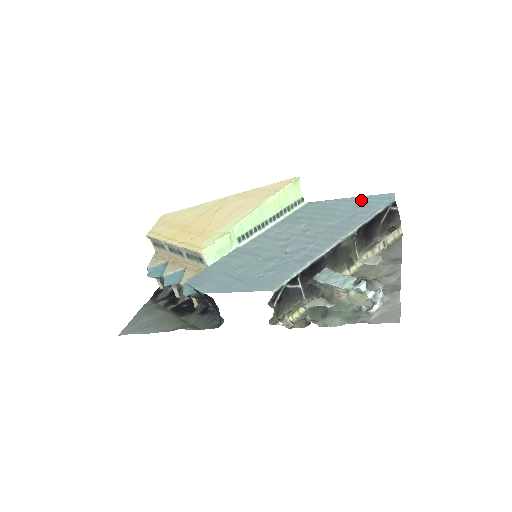
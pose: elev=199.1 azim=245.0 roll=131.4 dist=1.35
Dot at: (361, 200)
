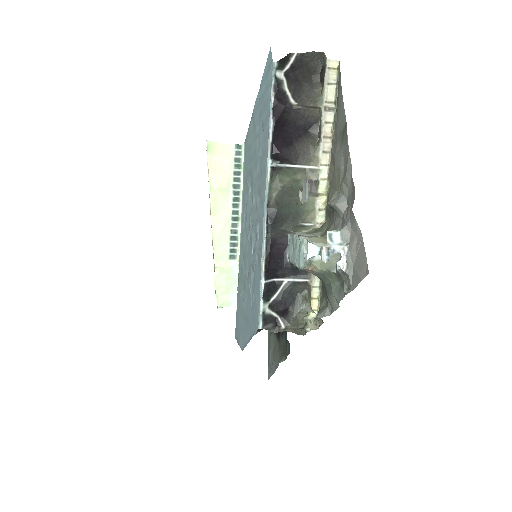
Dot at: (260, 97)
